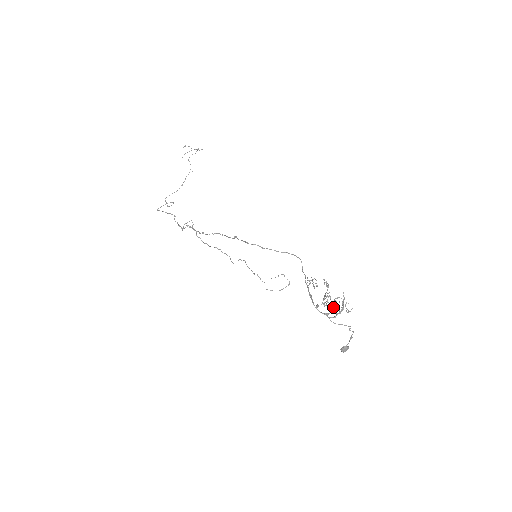
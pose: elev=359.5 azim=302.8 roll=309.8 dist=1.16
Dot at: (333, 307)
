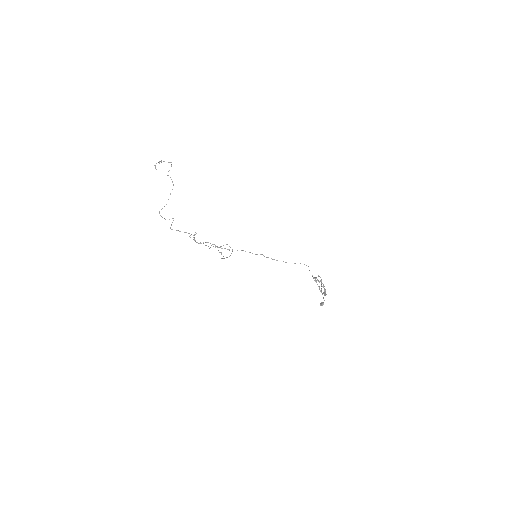
Dot at: (323, 287)
